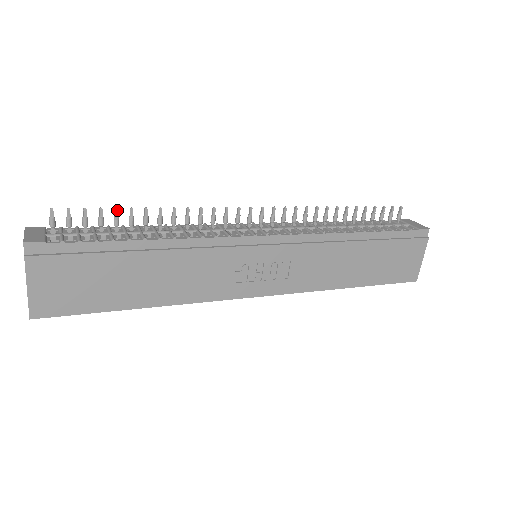
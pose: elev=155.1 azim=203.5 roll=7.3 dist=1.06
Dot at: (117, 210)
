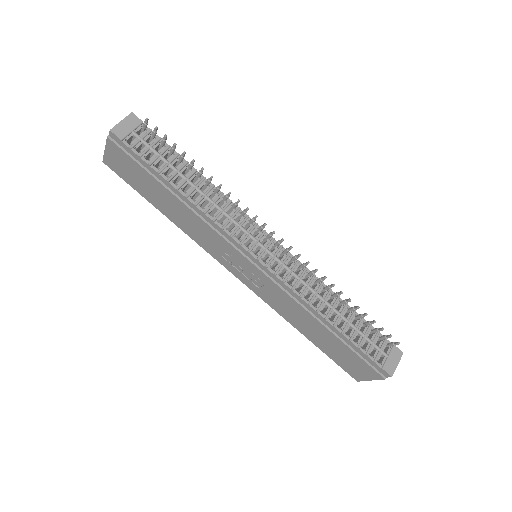
Dot at: (184, 153)
